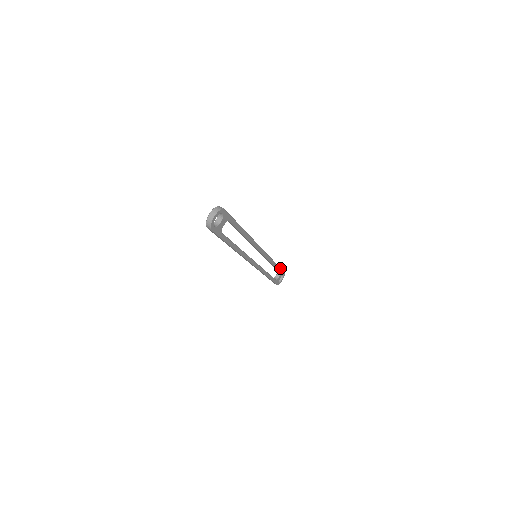
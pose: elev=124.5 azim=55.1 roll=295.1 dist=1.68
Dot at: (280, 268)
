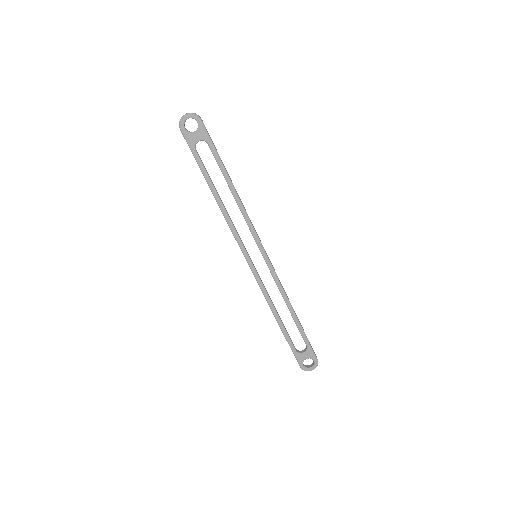
Dot at: (306, 337)
